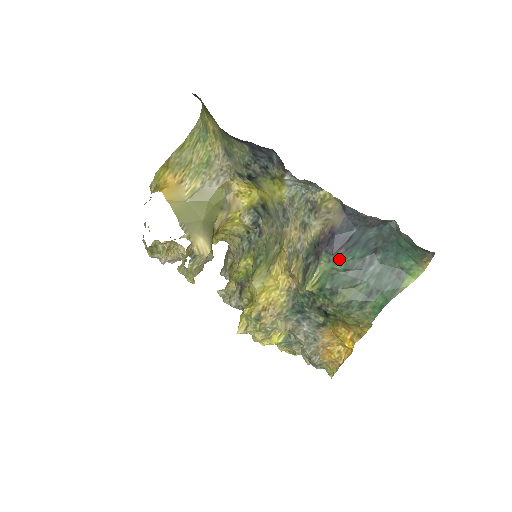
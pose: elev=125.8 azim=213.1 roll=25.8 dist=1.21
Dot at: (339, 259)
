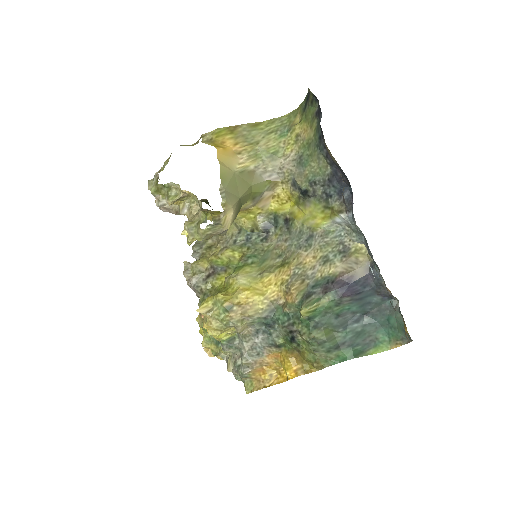
Dot at: (340, 303)
